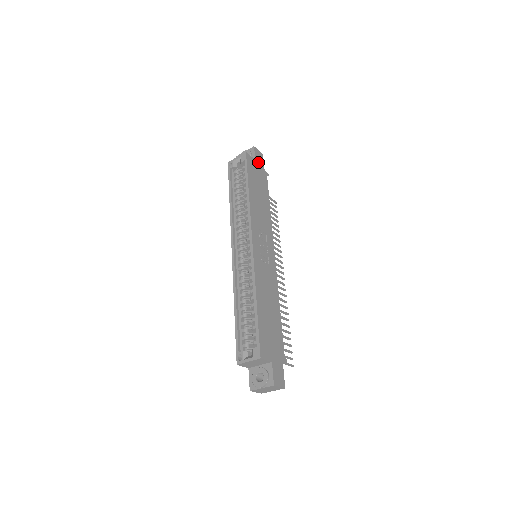
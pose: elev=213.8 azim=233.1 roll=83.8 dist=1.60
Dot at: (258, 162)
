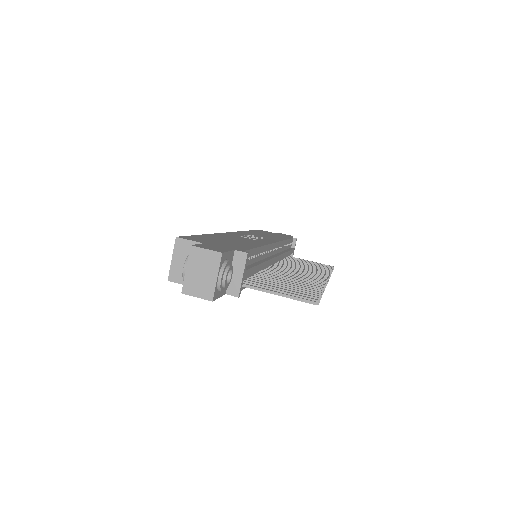
Dot at: (280, 234)
